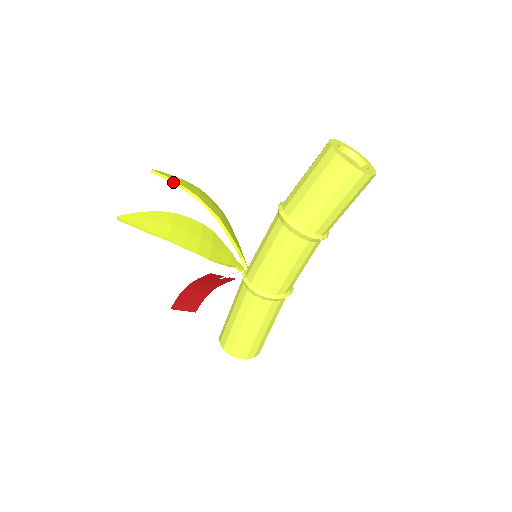
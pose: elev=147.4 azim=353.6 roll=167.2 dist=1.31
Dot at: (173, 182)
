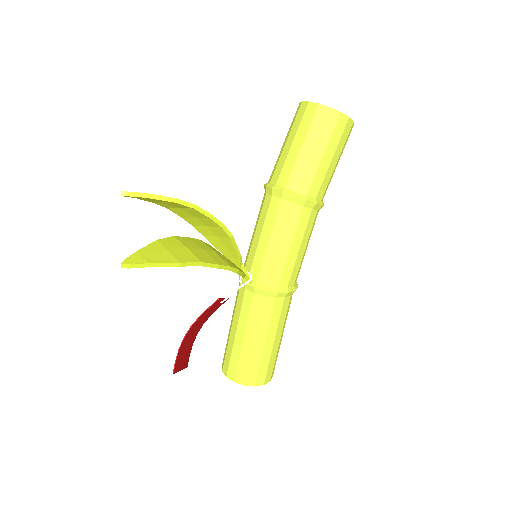
Dot at: (159, 197)
